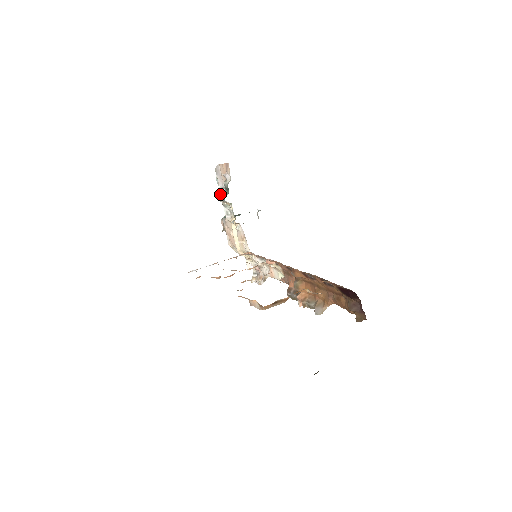
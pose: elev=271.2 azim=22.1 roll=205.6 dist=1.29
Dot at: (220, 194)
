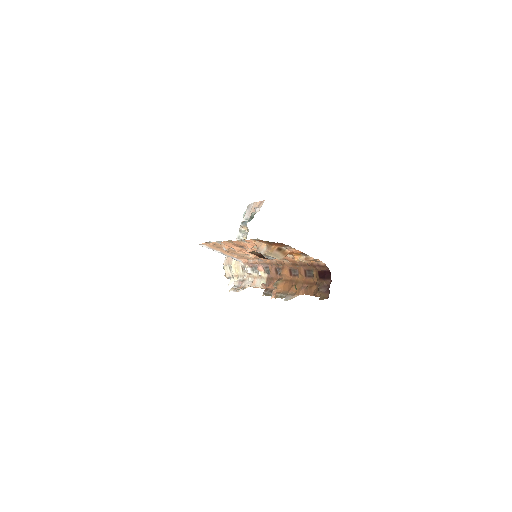
Dot at: occluded
